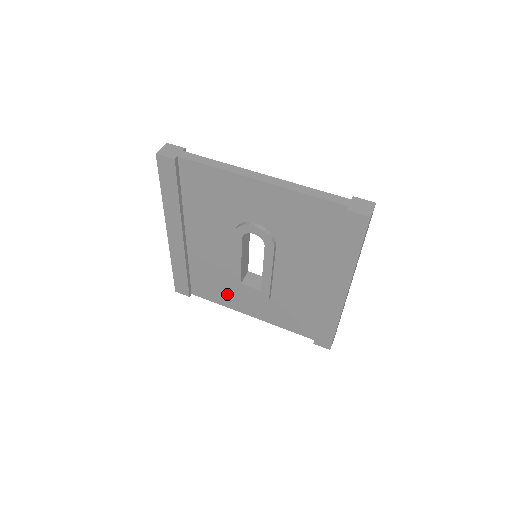
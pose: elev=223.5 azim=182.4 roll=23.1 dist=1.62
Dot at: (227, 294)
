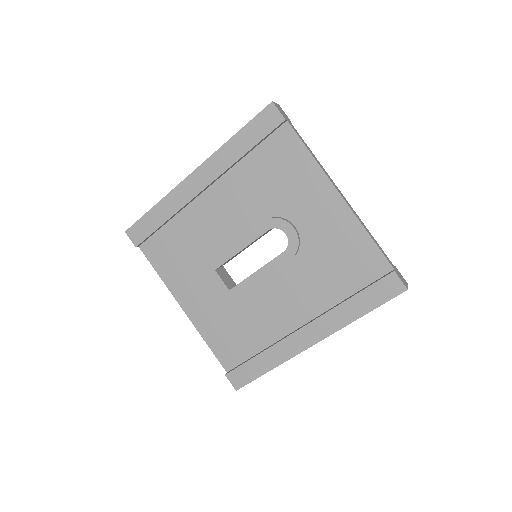
Dot at: (182, 271)
